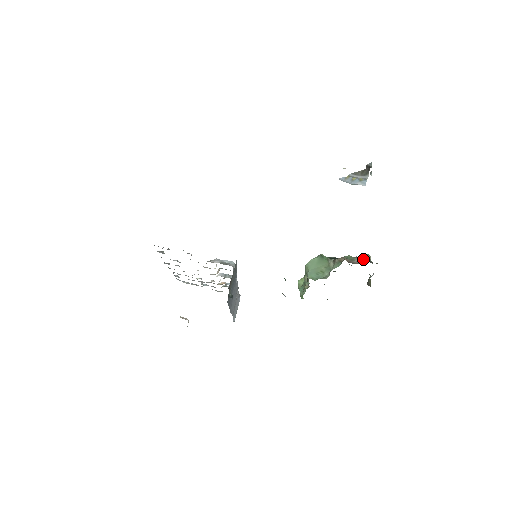
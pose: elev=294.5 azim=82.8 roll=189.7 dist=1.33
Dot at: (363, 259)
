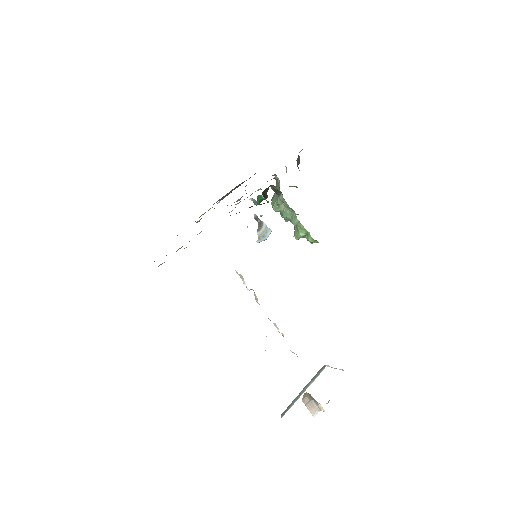
Dot at: occluded
